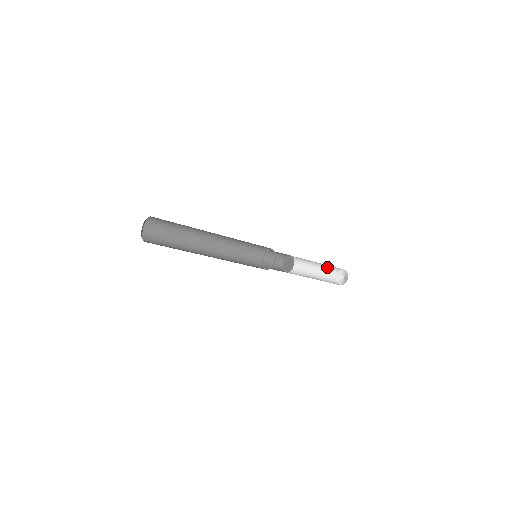
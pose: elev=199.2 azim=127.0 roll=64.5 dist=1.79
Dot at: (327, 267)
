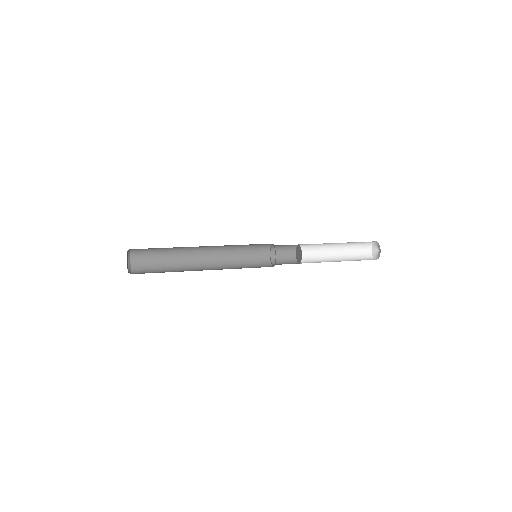
Dot at: occluded
